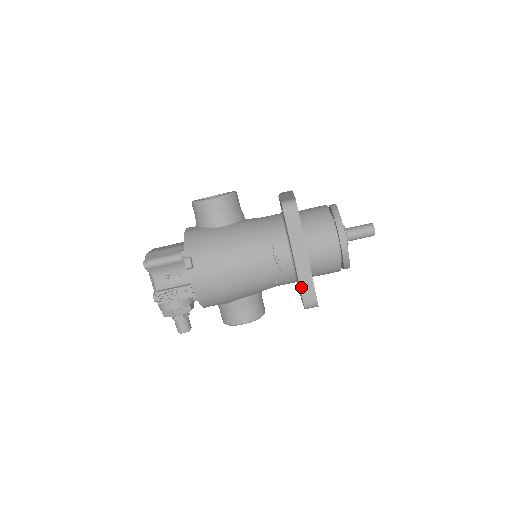
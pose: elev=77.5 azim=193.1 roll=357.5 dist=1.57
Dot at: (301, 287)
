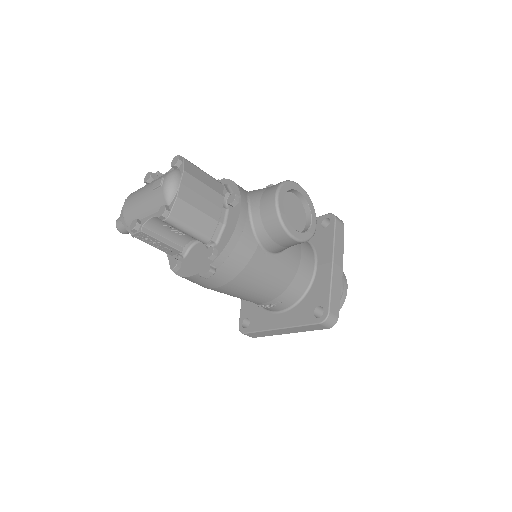
Dot at: (257, 333)
